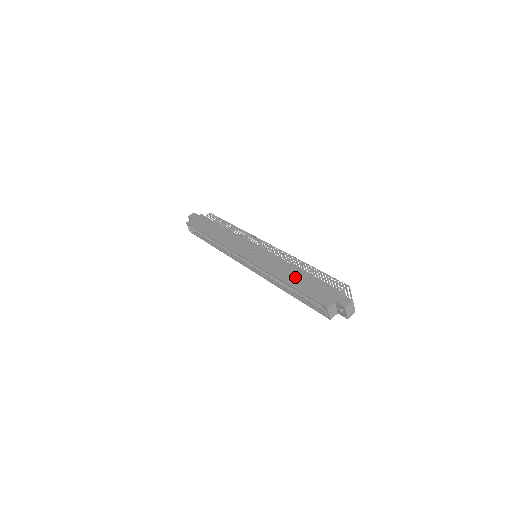
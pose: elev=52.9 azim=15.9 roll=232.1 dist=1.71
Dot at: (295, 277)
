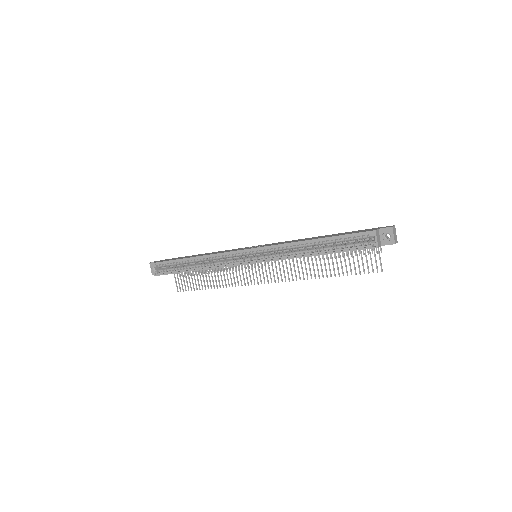
Dot at: (320, 237)
